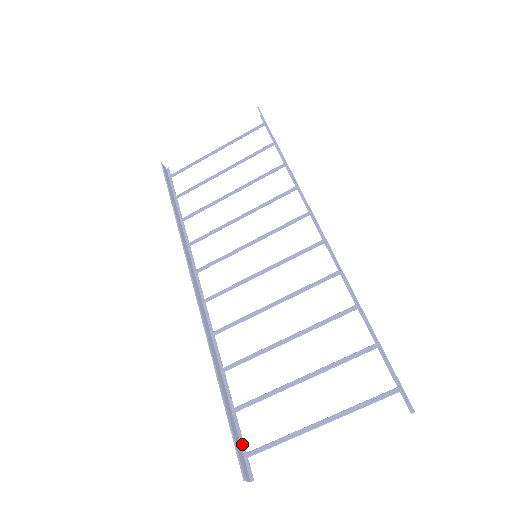
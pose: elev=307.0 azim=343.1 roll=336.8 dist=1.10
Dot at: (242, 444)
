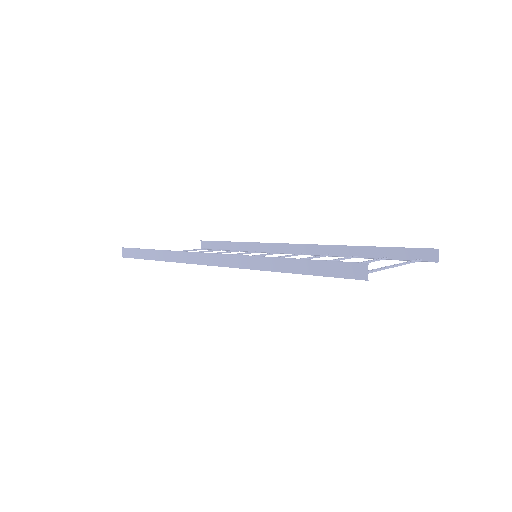
Dot at: (338, 277)
